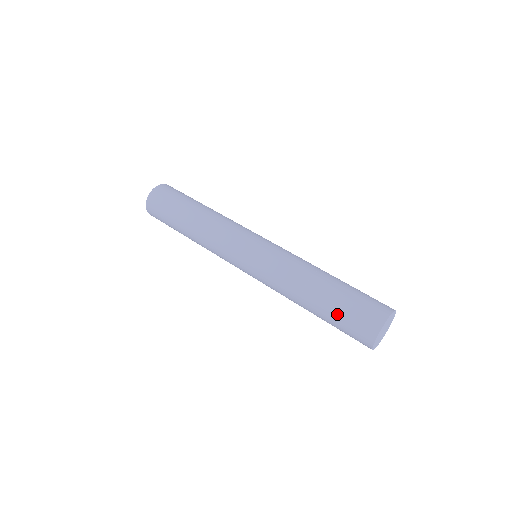
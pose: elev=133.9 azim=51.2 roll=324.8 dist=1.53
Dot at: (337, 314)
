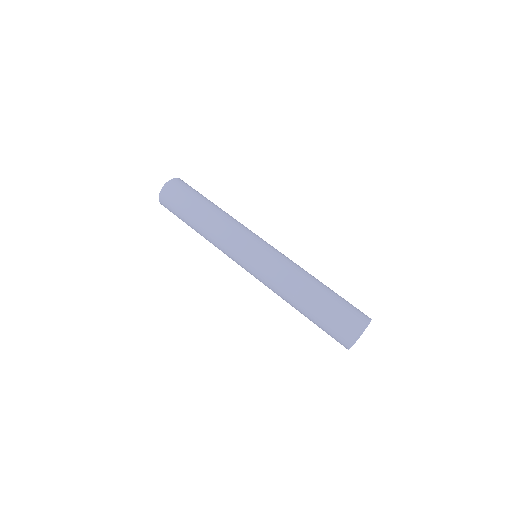
Dot at: (318, 325)
